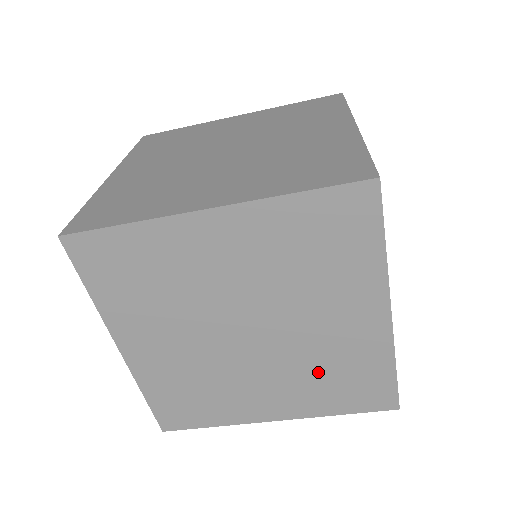
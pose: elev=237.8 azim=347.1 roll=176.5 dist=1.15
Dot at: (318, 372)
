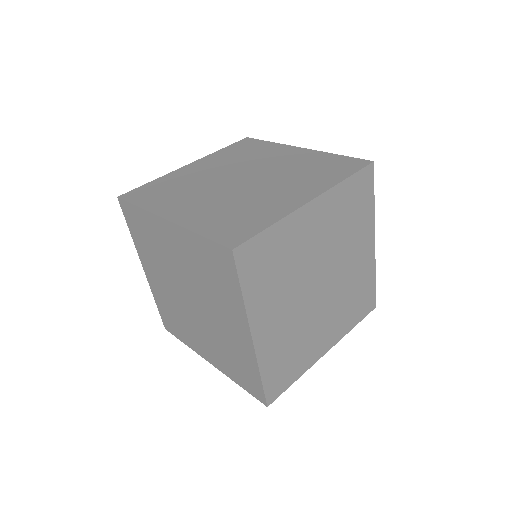
Dot at: (347, 299)
